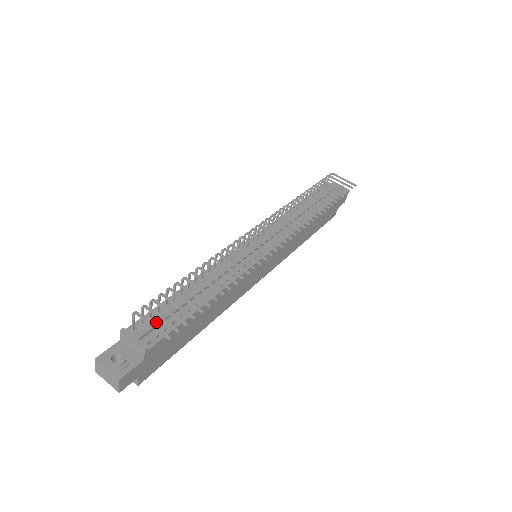
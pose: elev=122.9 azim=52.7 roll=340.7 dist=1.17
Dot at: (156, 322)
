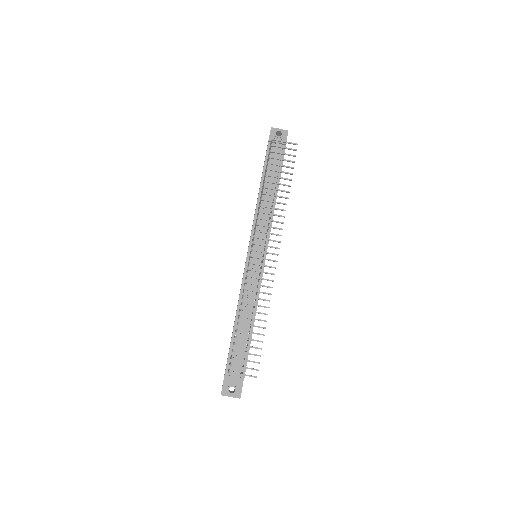
Dot at: (238, 360)
